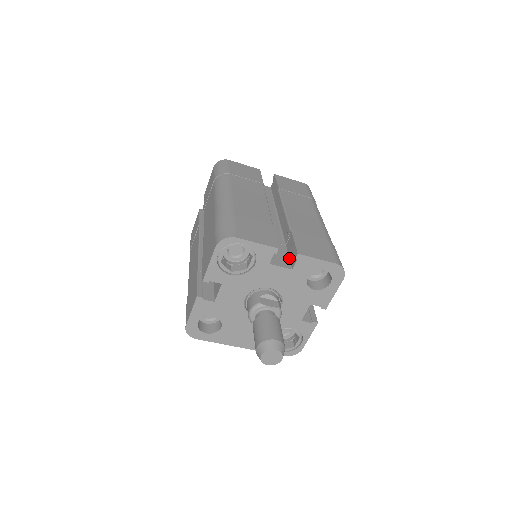
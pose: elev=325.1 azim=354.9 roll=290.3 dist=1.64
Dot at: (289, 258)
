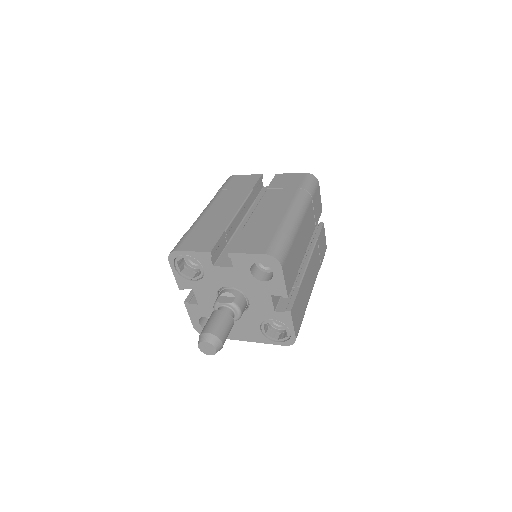
Dot at: occluded
